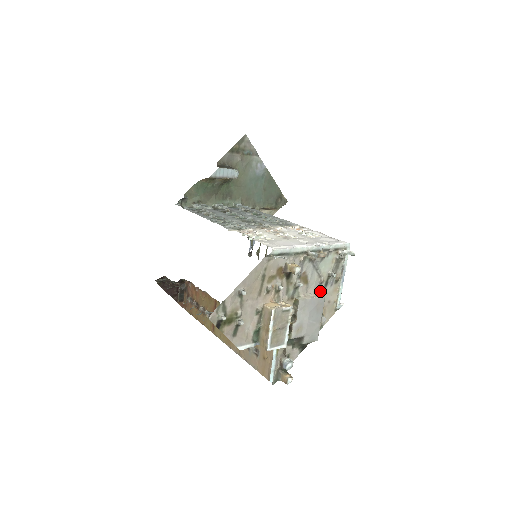
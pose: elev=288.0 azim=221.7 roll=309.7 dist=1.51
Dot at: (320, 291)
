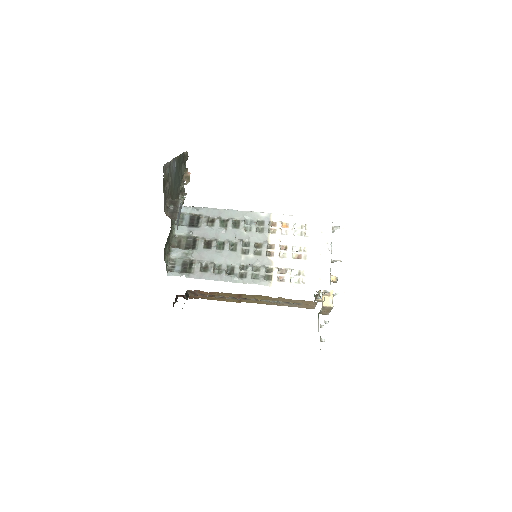
Dot at: occluded
